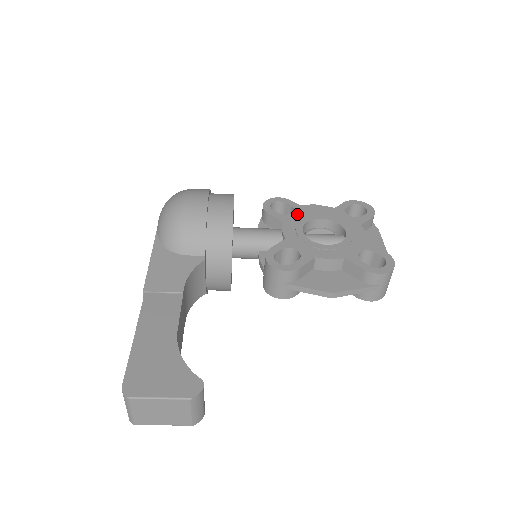
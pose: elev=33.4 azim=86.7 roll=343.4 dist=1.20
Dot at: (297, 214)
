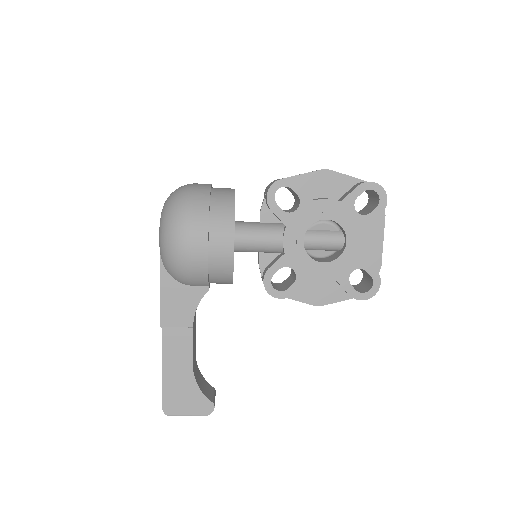
Dot at: (302, 211)
